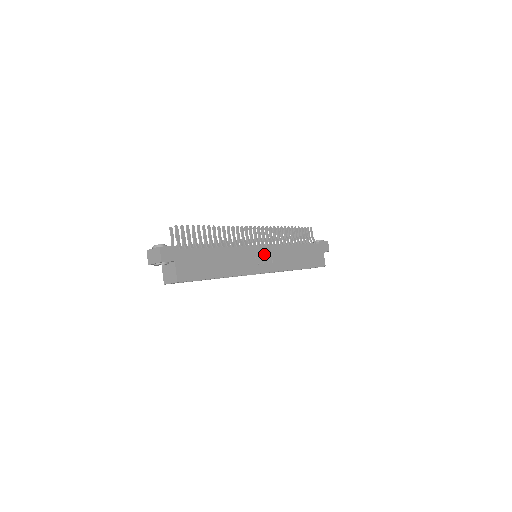
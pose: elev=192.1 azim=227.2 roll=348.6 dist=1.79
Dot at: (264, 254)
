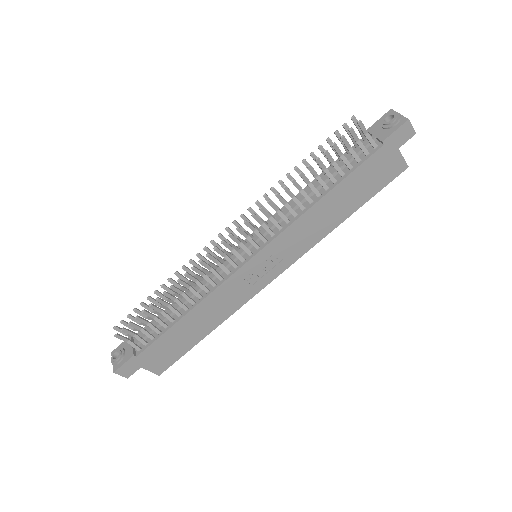
Dot at: (263, 260)
